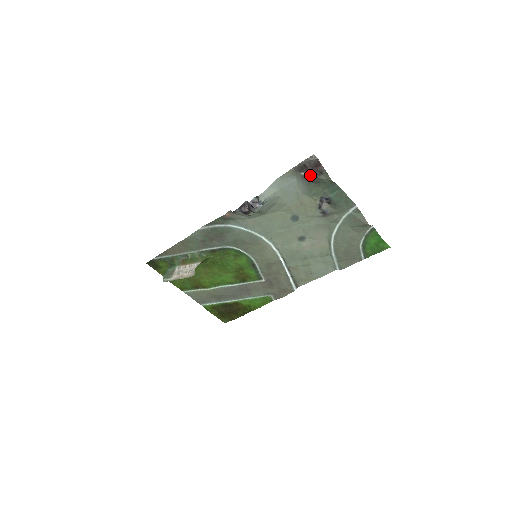
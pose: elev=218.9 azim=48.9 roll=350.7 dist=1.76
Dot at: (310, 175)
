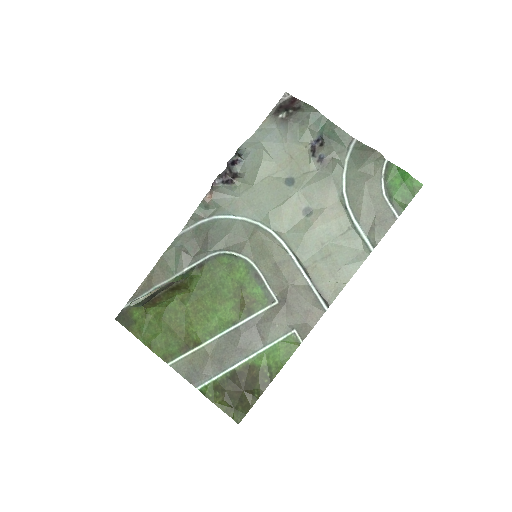
Dot at: (288, 113)
